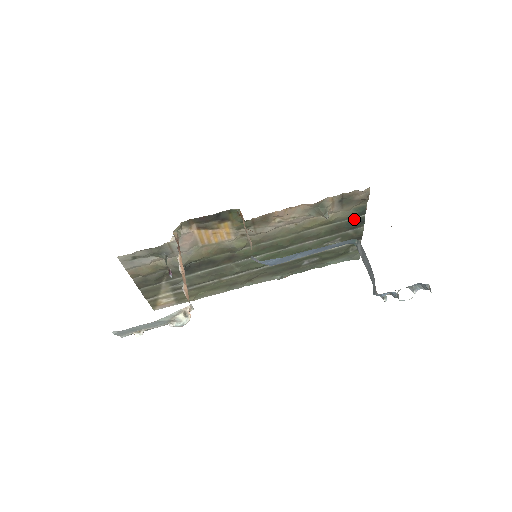
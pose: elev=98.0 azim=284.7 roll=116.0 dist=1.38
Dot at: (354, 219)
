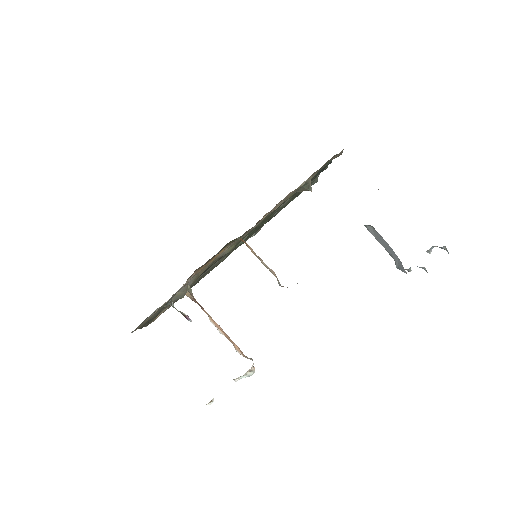
Dot at: occluded
